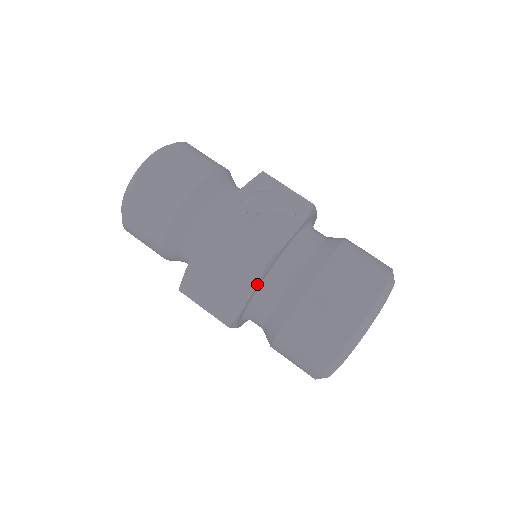
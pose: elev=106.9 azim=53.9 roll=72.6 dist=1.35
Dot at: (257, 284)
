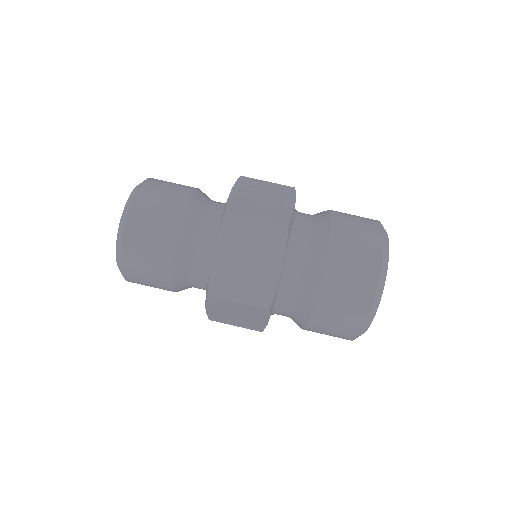
Dot at: (285, 252)
